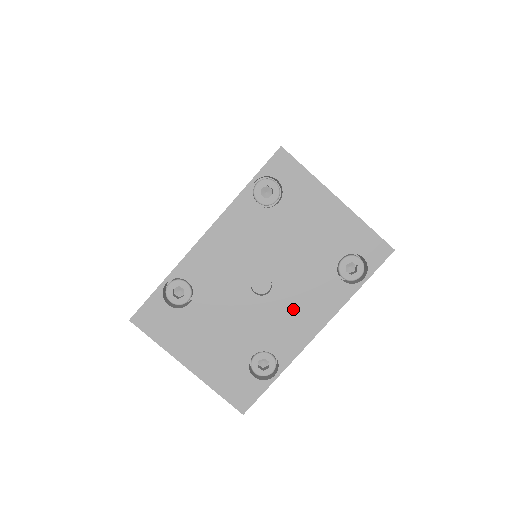
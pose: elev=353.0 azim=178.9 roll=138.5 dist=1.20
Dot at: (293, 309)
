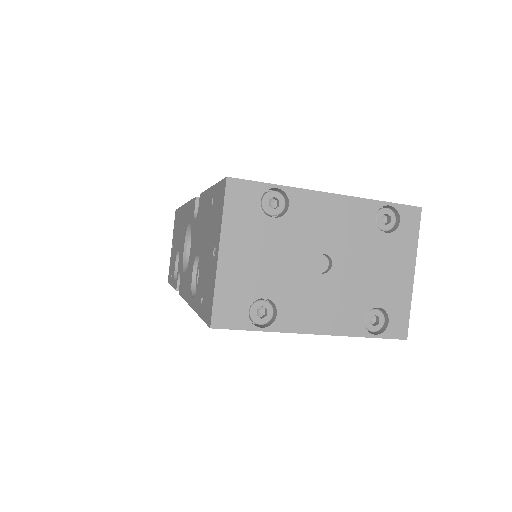
Dot at: (321, 301)
